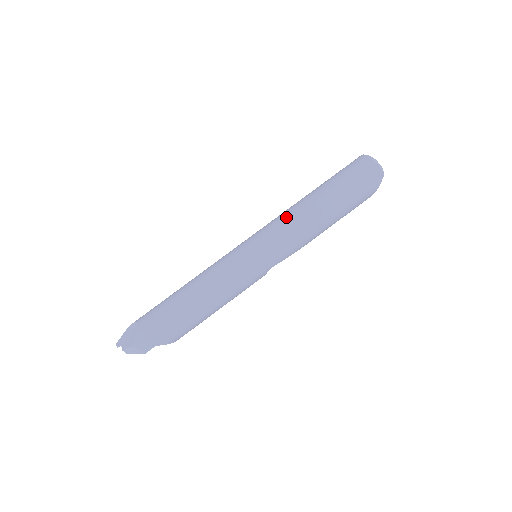
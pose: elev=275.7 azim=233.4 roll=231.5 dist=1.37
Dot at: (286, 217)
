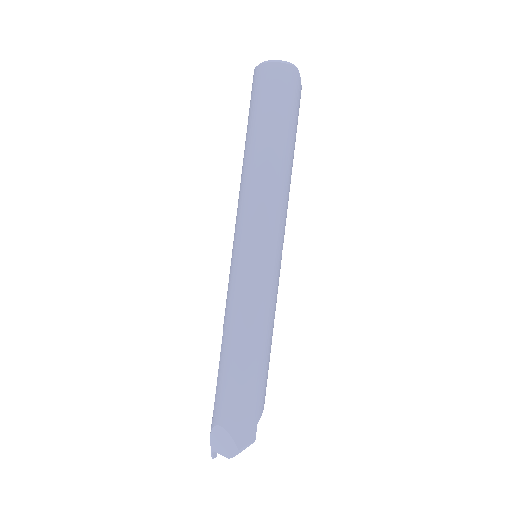
Dot at: (252, 195)
